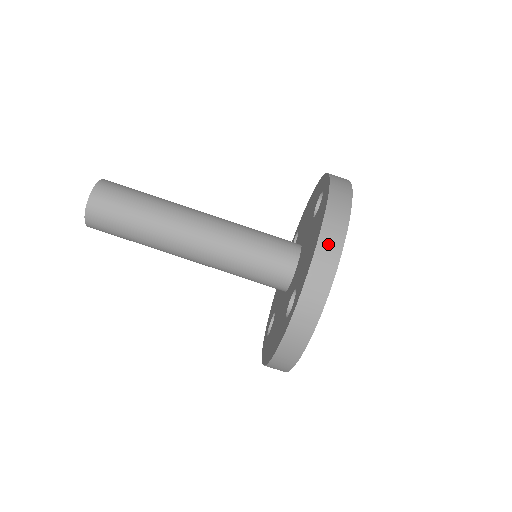
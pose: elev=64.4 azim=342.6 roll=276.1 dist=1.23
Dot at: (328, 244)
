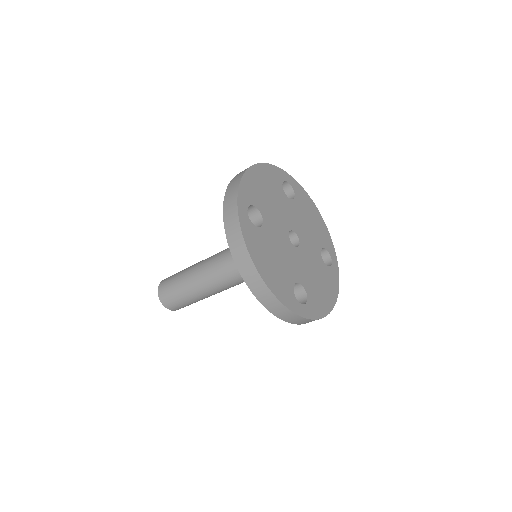
Dot at: (241, 172)
